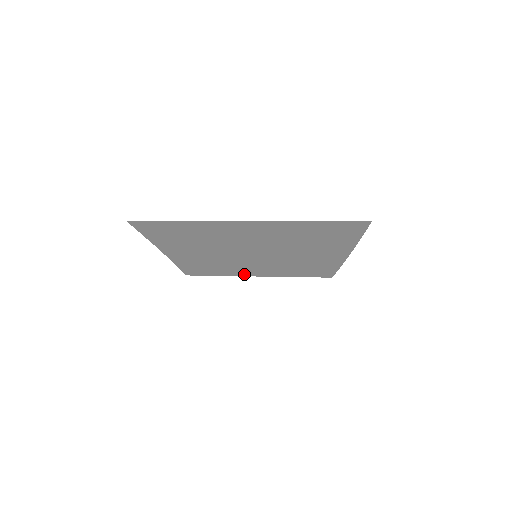
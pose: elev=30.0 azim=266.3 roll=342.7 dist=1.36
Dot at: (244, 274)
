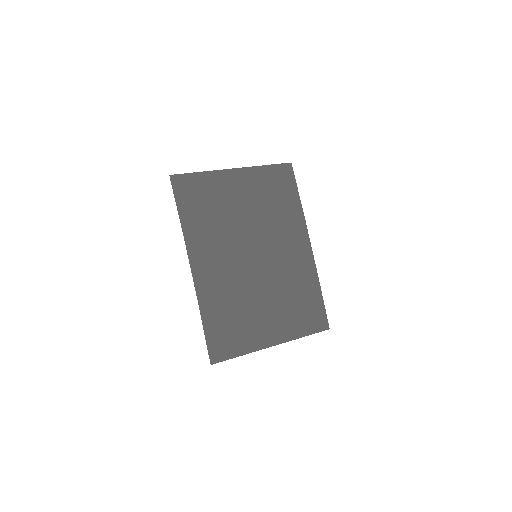
Dot at: (226, 179)
